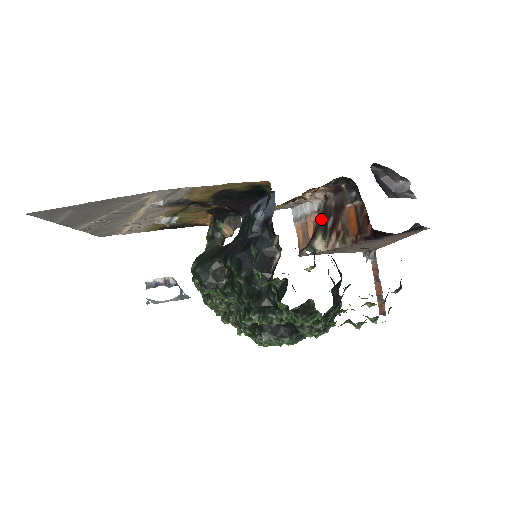
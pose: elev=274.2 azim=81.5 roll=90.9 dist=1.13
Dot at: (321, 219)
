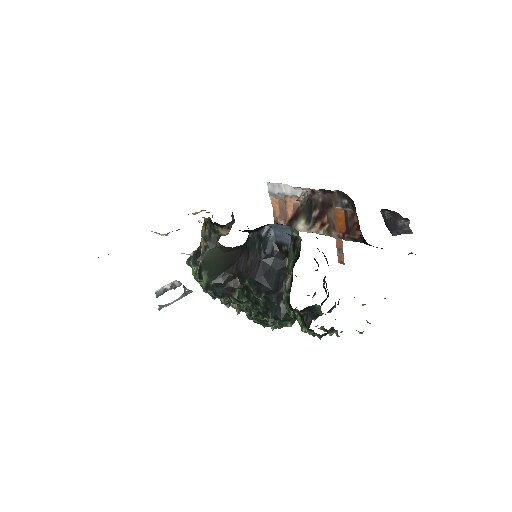
Dot at: (305, 206)
